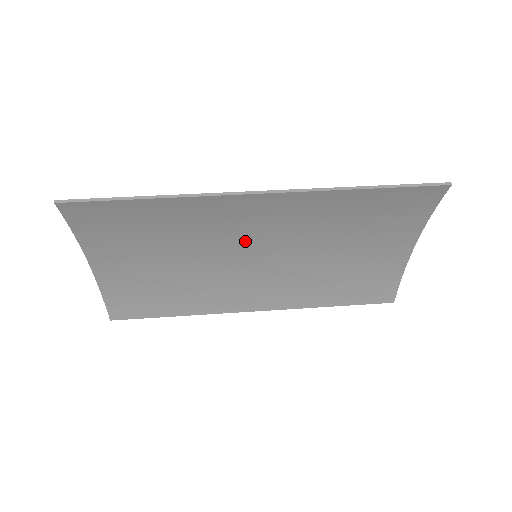
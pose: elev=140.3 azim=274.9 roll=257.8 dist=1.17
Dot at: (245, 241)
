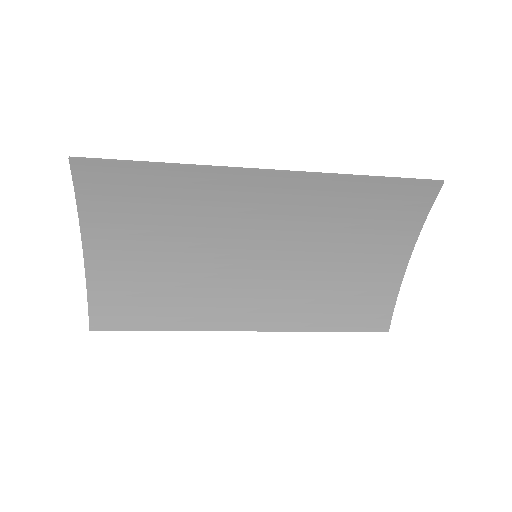
Dot at: (247, 236)
